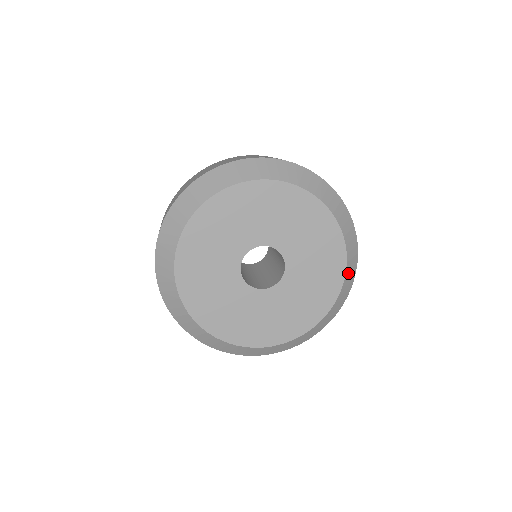
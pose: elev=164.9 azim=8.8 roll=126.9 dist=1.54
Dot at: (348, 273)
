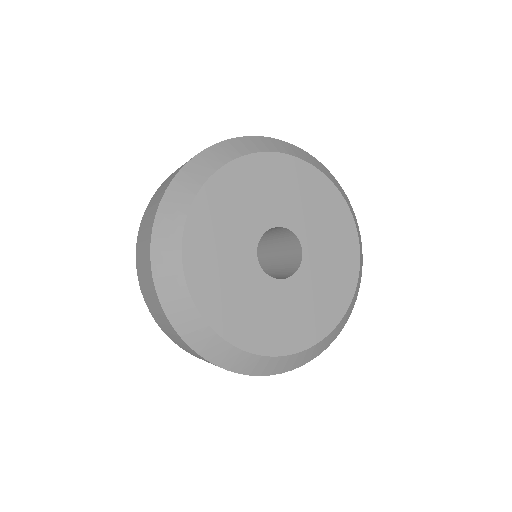
Dot at: (329, 178)
